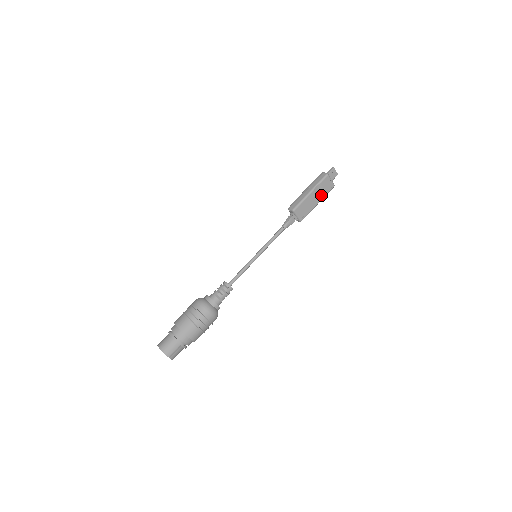
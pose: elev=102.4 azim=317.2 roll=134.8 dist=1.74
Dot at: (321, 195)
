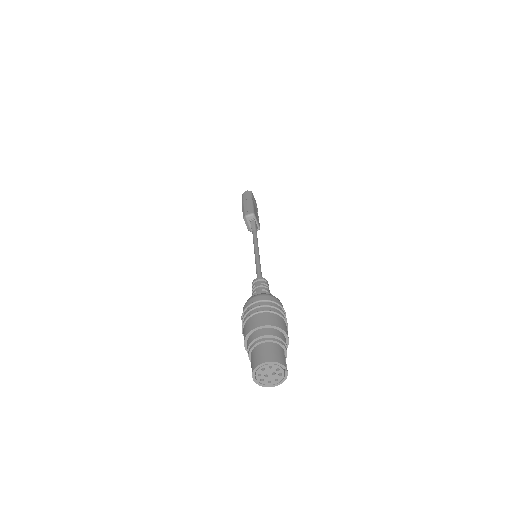
Dot at: occluded
